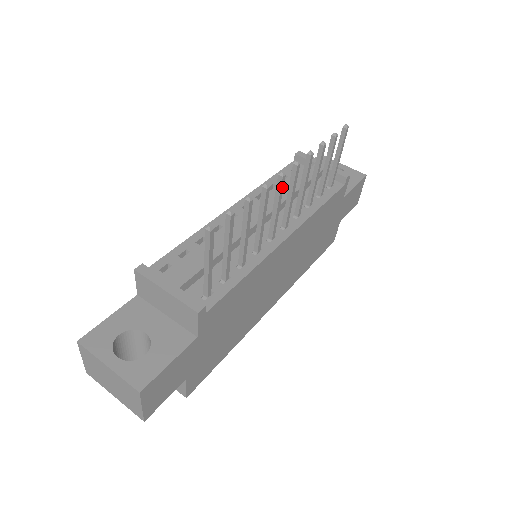
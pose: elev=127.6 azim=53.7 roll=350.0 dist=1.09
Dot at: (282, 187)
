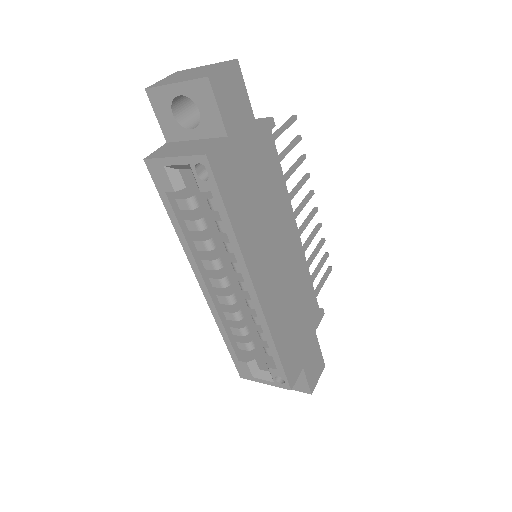
Dot at: (310, 197)
